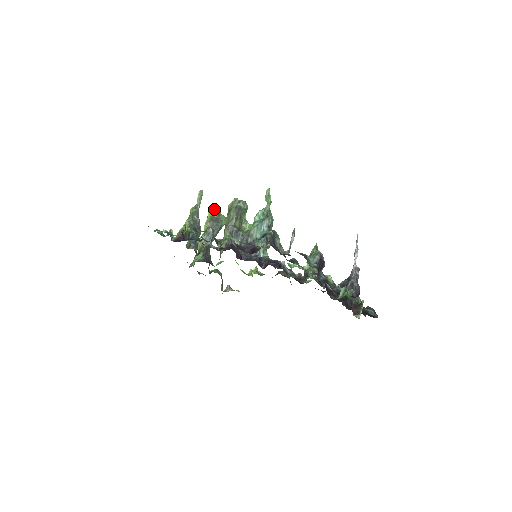
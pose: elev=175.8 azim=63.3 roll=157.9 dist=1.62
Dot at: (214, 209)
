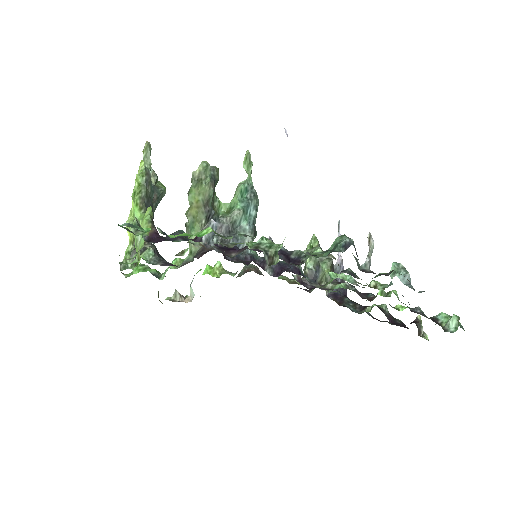
Dot at: occluded
